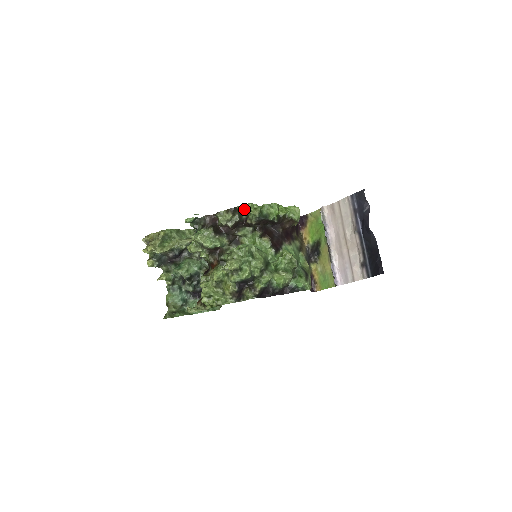
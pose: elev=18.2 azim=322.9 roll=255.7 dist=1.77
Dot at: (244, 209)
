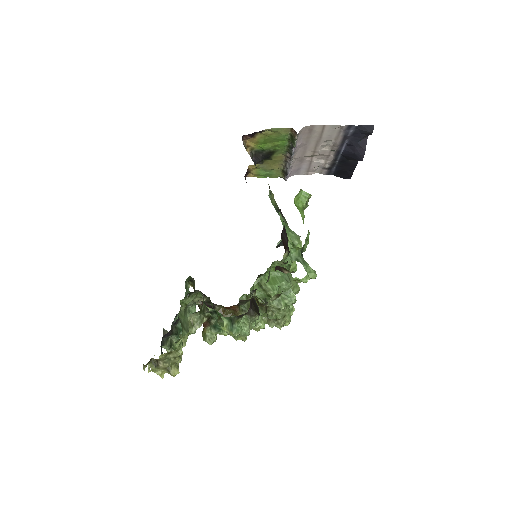
Dot at: (296, 281)
